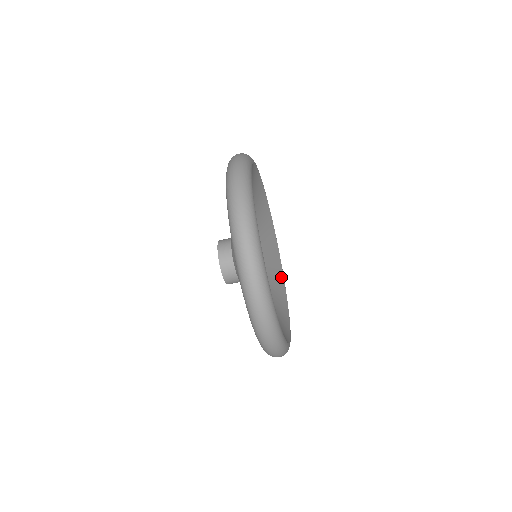
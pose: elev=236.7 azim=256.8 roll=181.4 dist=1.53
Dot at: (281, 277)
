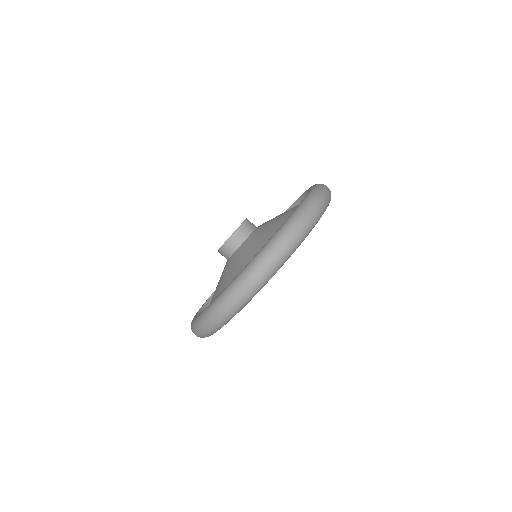
Dot at: occluded
